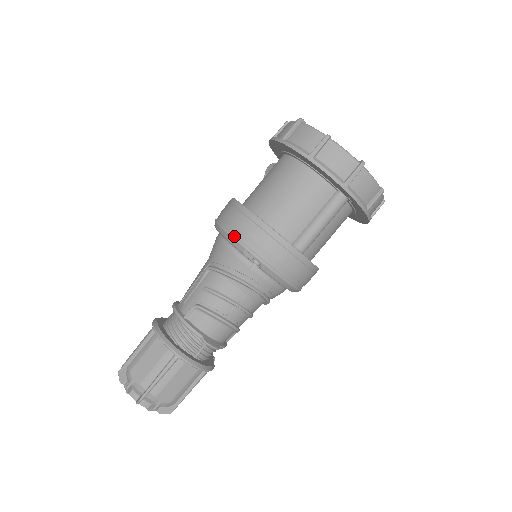
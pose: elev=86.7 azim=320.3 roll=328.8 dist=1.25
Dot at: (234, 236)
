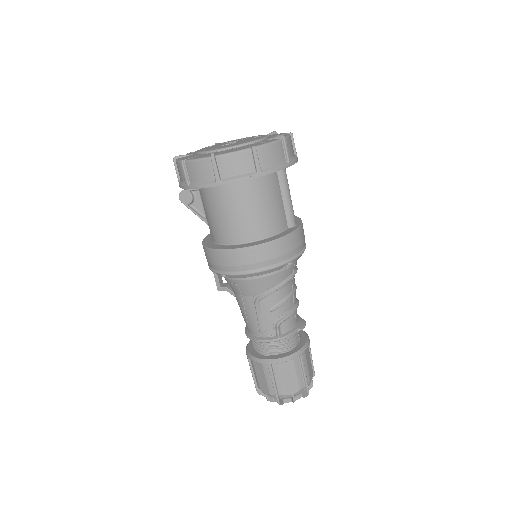
Dot at: (266, 269)
